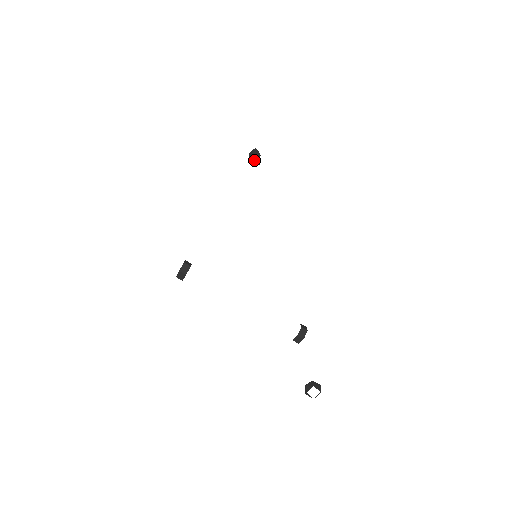
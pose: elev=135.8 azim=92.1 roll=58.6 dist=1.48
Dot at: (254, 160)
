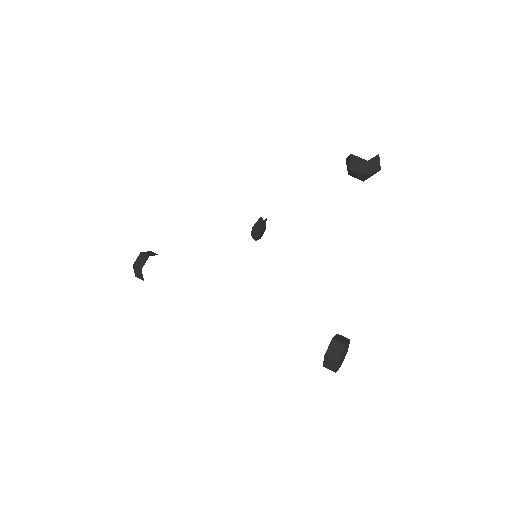
Dot at: (257, 225)
